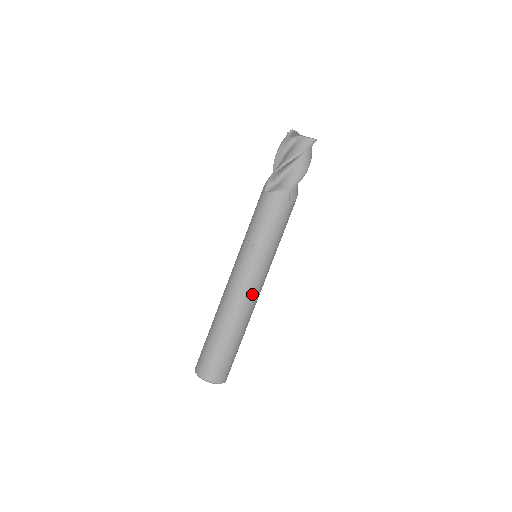
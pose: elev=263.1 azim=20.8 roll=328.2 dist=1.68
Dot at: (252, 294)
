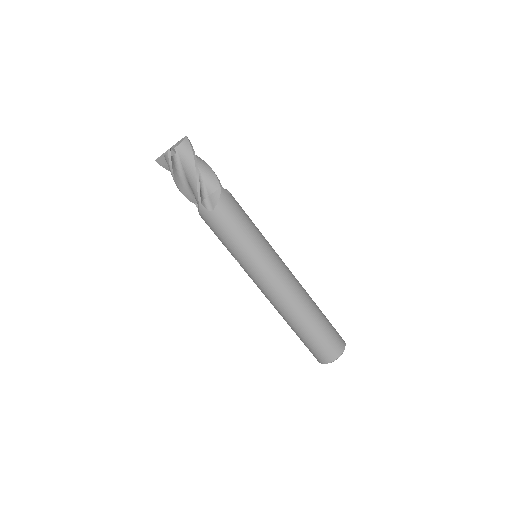
Dot at: (274, 292)
